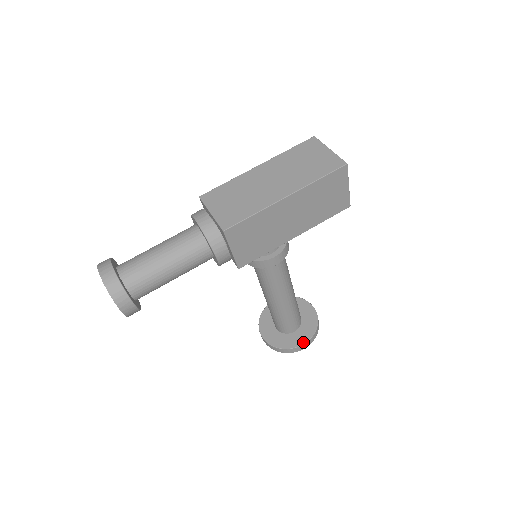
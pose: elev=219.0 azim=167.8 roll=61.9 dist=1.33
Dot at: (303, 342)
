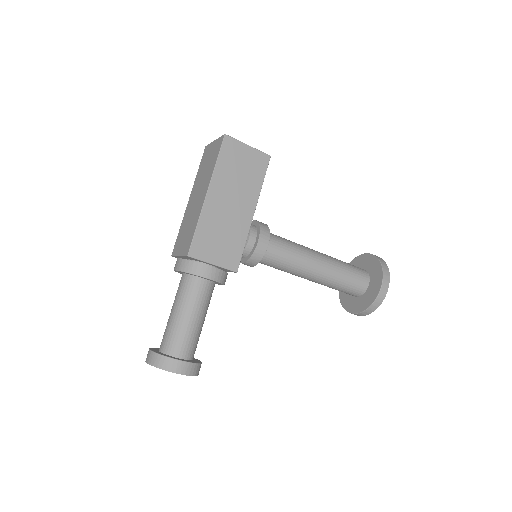
Dot at: (380, 284)
